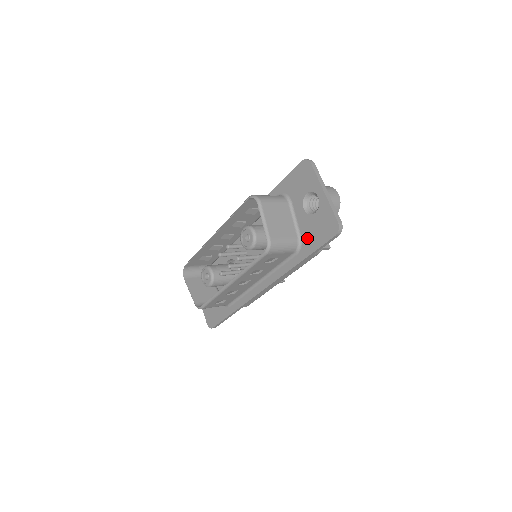
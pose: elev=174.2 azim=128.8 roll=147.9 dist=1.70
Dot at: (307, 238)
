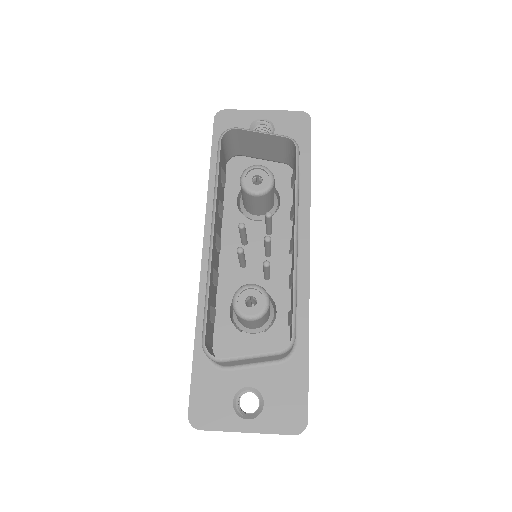
Dot at: occluded
